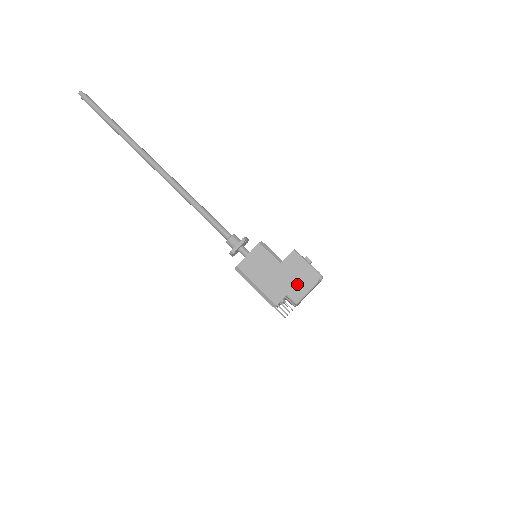
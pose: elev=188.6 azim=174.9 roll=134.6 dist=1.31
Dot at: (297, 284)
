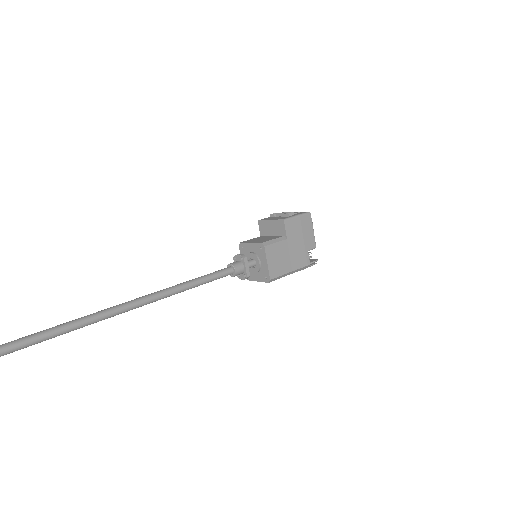
Dot at: (306, 237)
